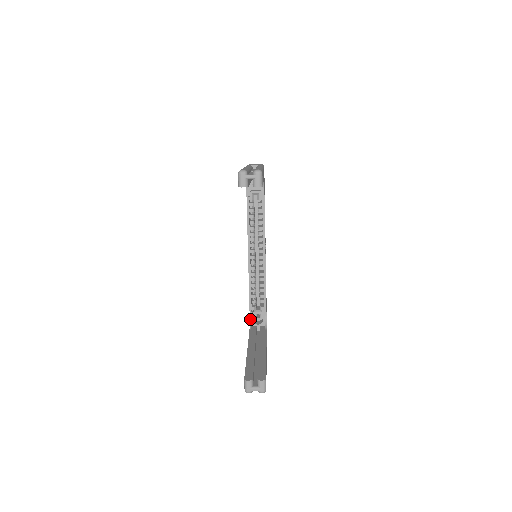
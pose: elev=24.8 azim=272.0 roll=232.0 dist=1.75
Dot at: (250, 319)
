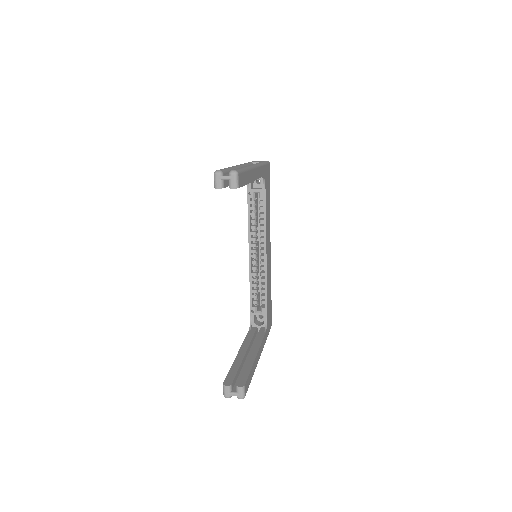
Dot at: (251, 320)
